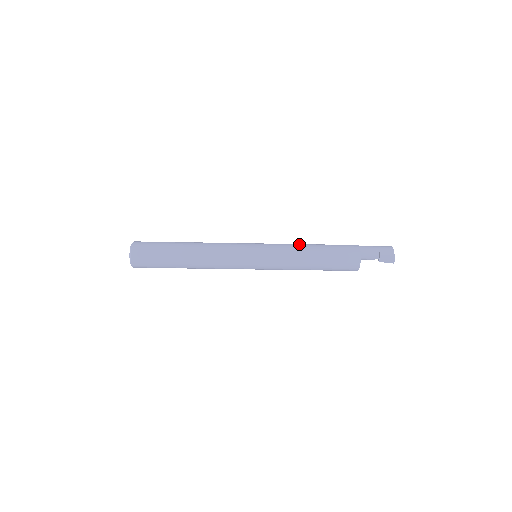
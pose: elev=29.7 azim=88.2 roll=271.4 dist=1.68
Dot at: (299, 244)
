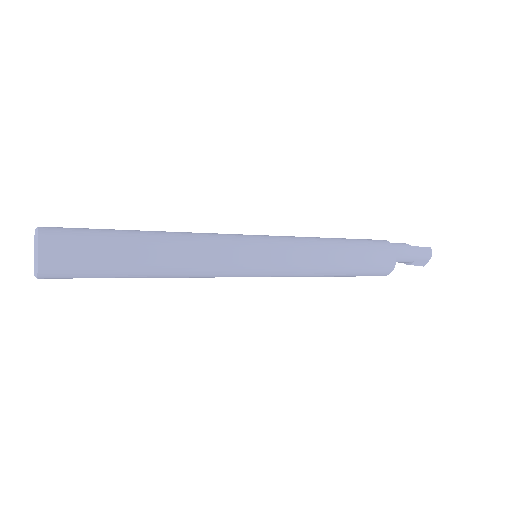
Dot at: (325, 258)
